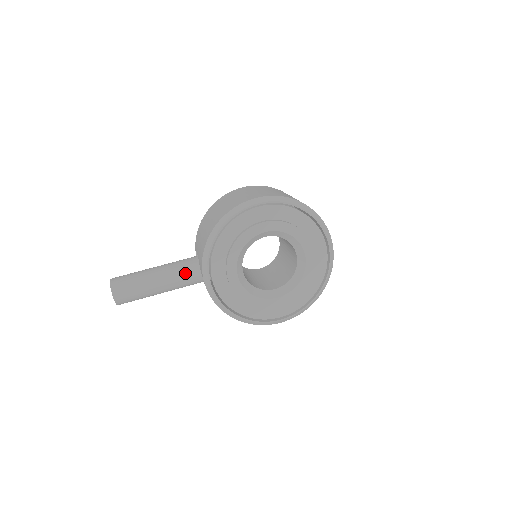
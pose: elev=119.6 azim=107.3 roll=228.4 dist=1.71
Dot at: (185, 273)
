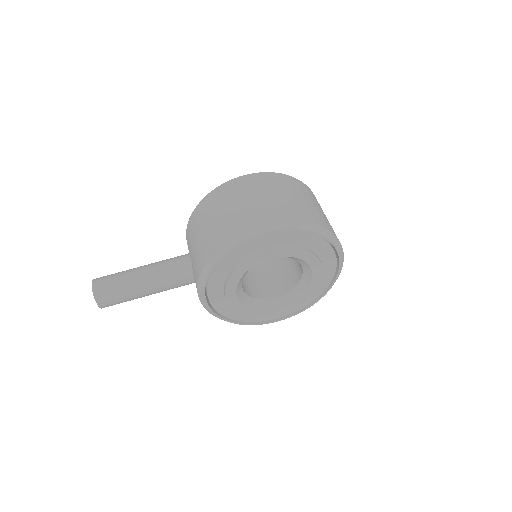
Dot at: (177, 280)
